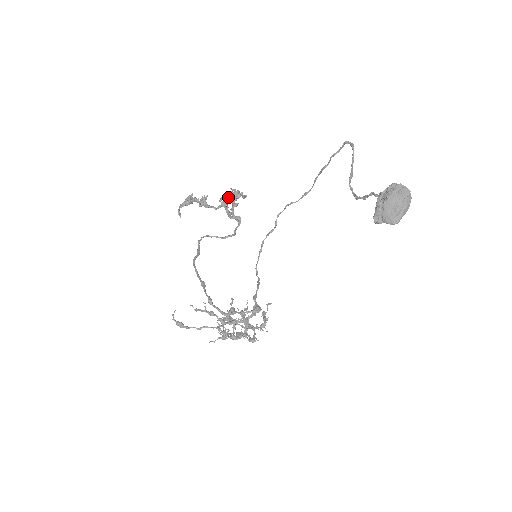
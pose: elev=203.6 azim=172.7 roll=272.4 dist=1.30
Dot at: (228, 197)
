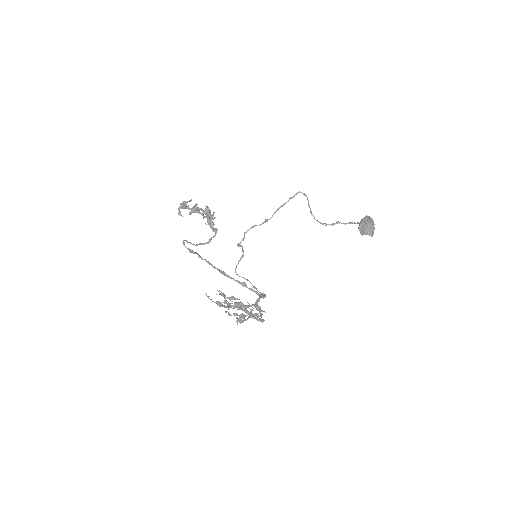
Dot at: occluded
